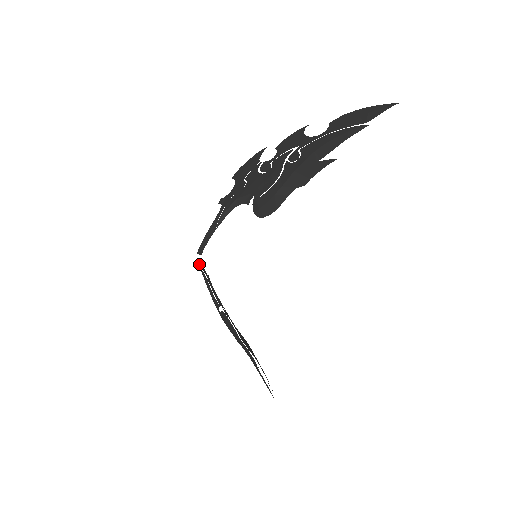
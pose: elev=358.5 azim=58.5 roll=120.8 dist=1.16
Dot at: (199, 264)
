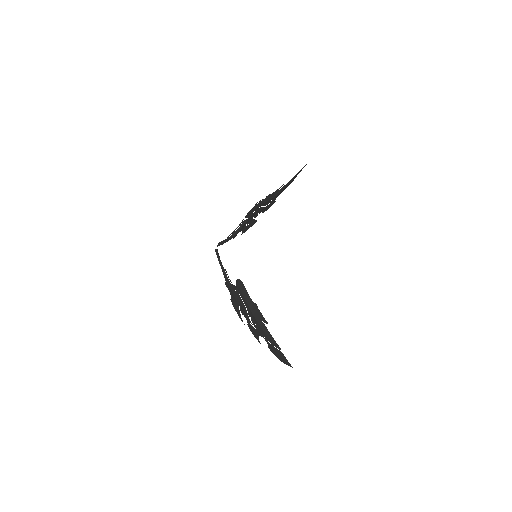
Dot at: (217, 250)
